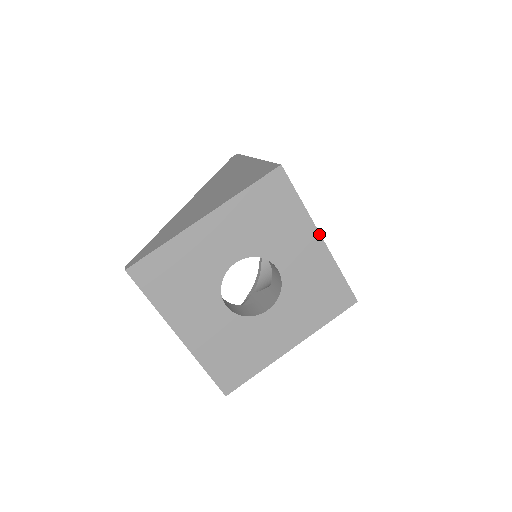
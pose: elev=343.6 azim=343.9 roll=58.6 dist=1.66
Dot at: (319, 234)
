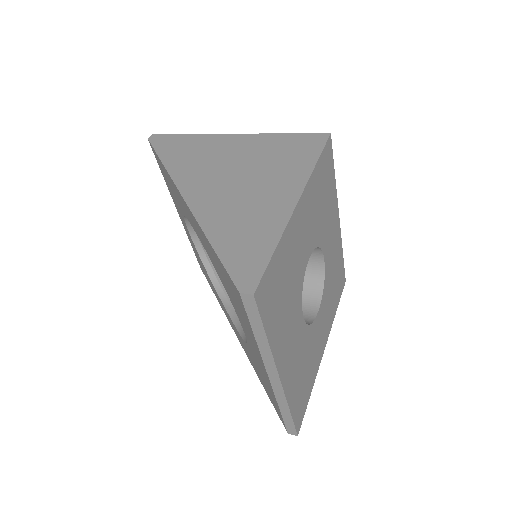
Dot at: (338, 213)
